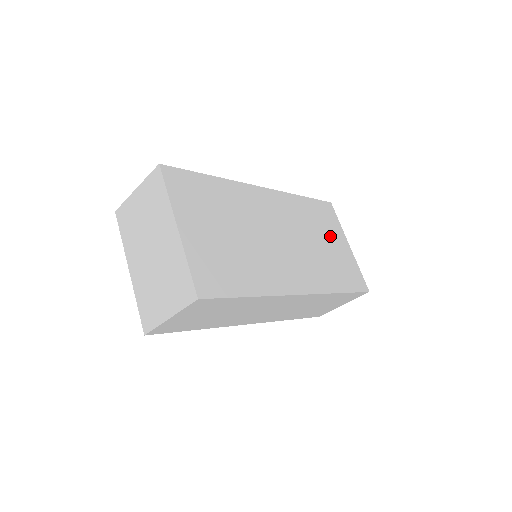
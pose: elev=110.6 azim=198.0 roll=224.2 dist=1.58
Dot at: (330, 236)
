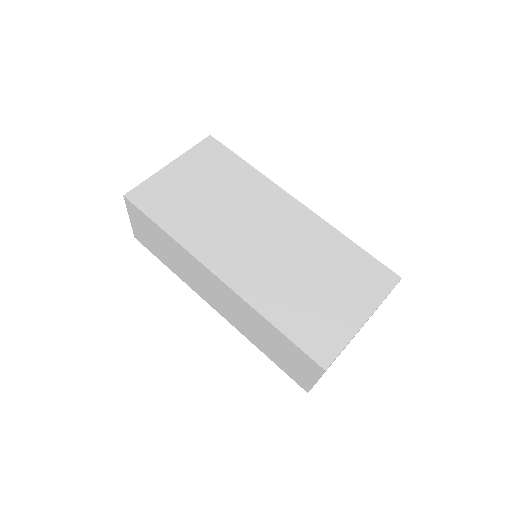
Dot at: (342, 289)
